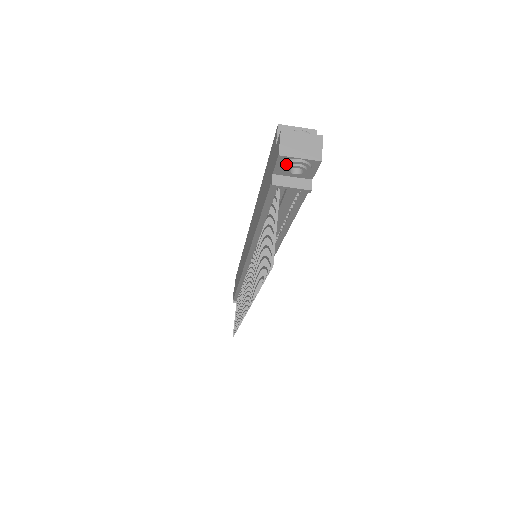
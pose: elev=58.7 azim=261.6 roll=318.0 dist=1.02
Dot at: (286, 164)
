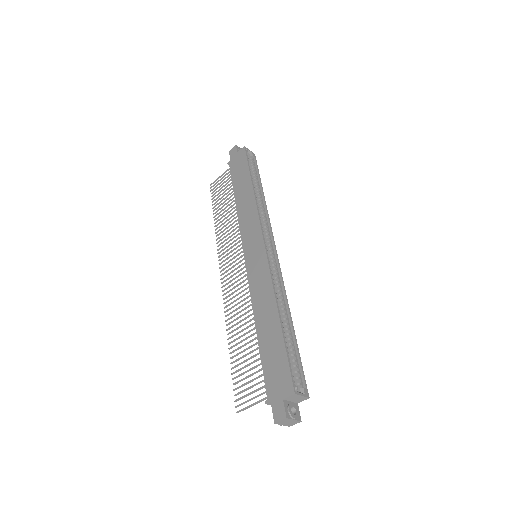
Dot at: (276, 420)
